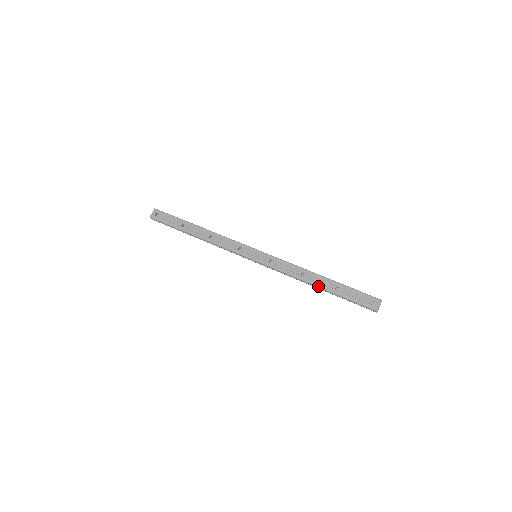
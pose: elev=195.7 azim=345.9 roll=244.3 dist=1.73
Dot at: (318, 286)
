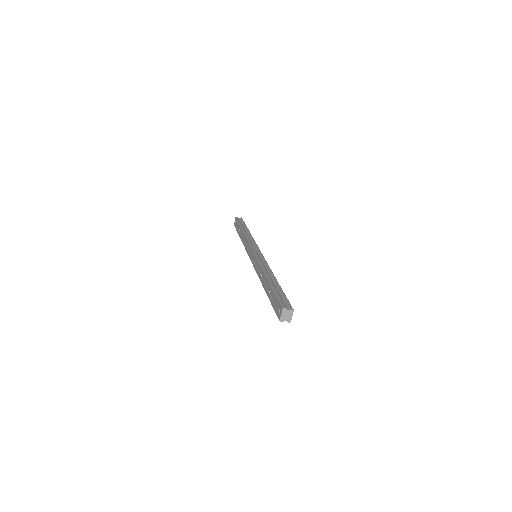
Dot at: (264, 288)
